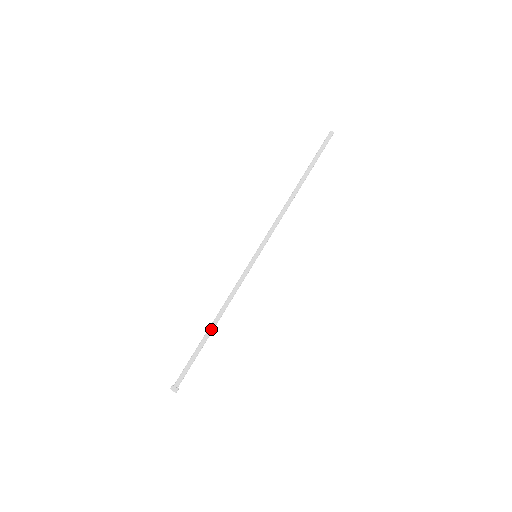
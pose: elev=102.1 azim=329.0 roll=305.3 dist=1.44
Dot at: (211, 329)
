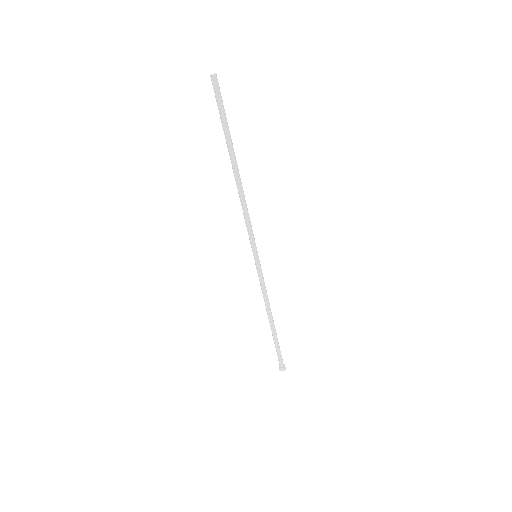
Dot at: (273, 325)
